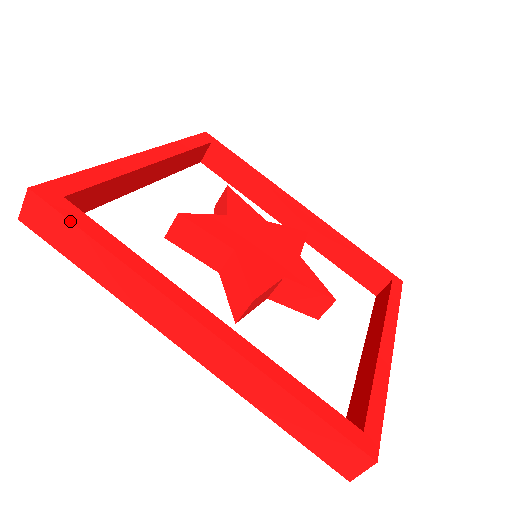
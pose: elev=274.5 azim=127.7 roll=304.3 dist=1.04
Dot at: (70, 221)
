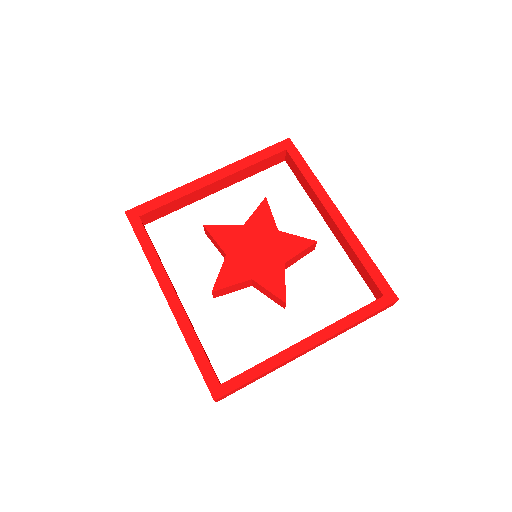
Dot at: (134, 232)
